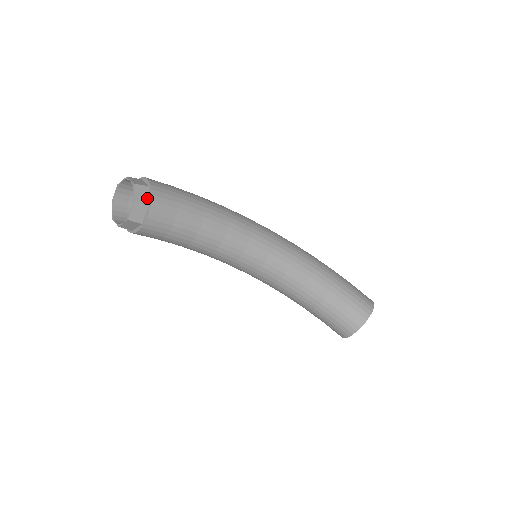
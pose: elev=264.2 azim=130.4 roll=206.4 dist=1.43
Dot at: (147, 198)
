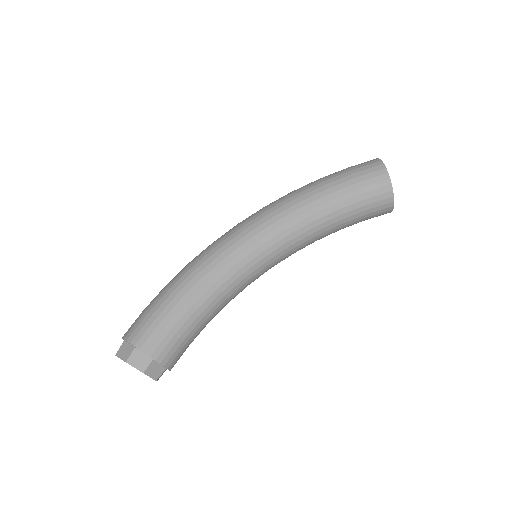
Dot at: (145, 357)
